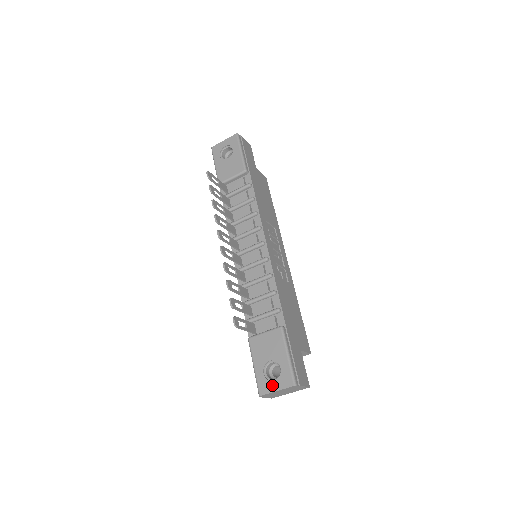
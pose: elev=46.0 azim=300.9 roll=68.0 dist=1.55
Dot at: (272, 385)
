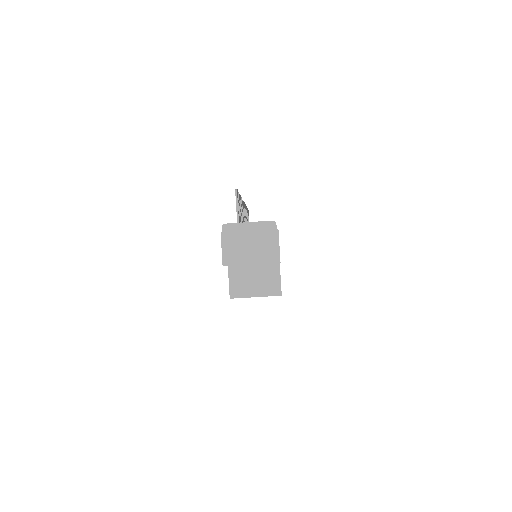
Dot at: occluded
